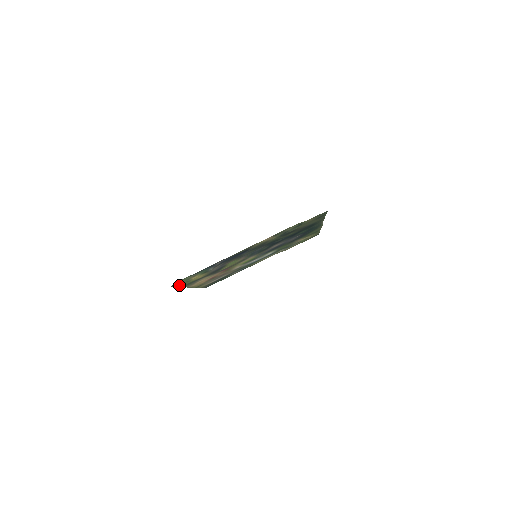
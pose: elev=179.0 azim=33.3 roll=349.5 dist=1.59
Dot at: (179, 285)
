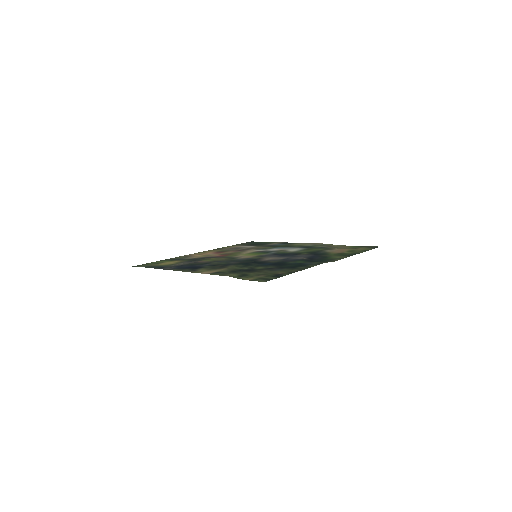
Dot at: (150, 263)
